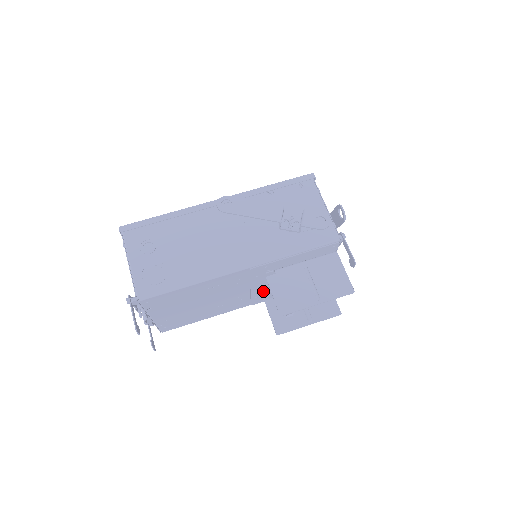
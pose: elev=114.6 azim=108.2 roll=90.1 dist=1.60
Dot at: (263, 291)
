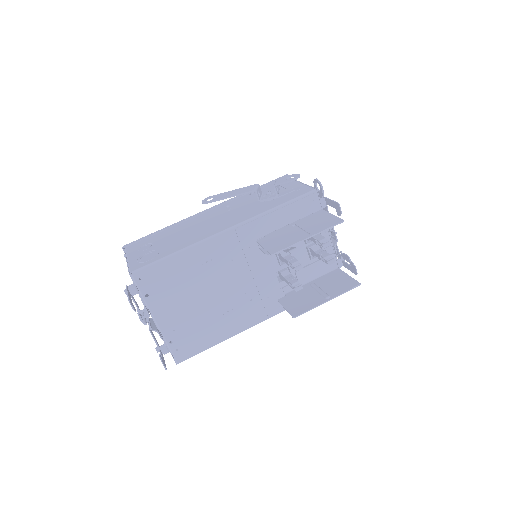
Dot at: (271, 285)
